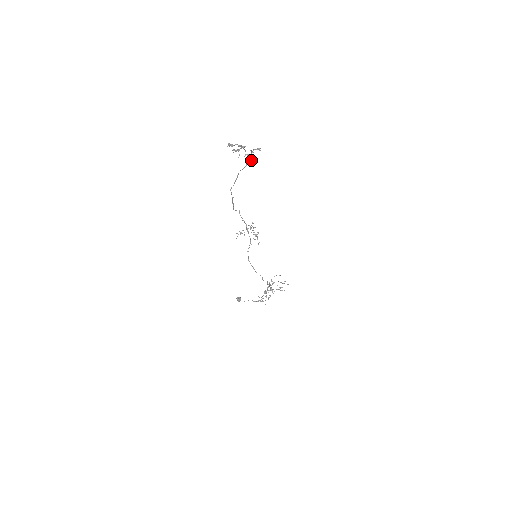
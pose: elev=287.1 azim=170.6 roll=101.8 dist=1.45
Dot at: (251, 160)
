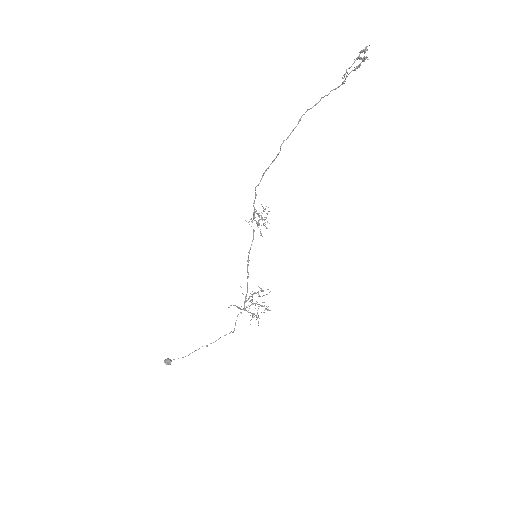
Dot at: occluded
